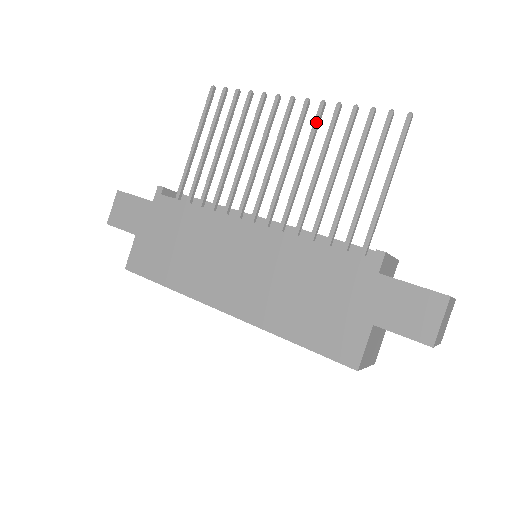
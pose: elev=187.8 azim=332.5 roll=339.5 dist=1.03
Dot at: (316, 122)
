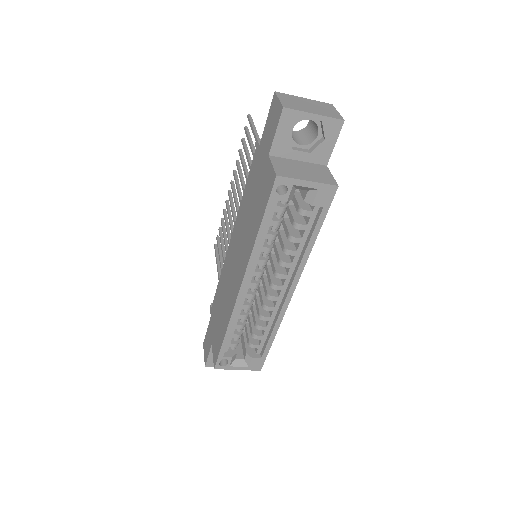
Dot at: (235, 178)
